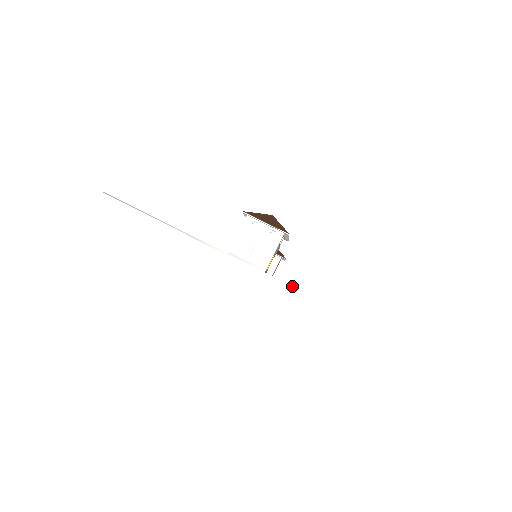
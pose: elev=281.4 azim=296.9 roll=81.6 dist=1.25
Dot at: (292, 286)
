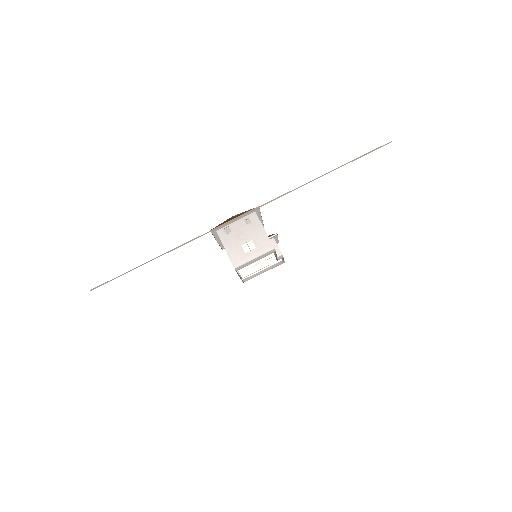
Dot at: (304, 184)
